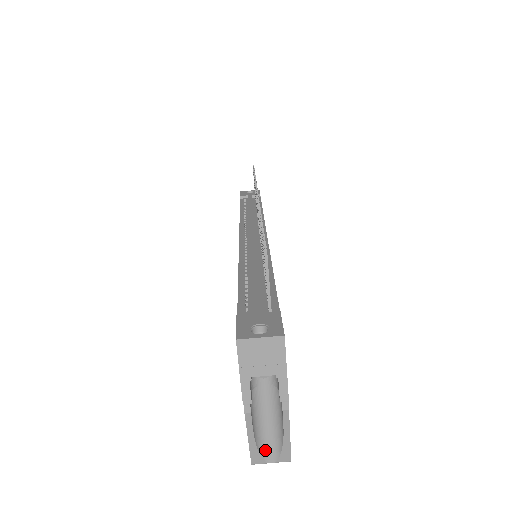
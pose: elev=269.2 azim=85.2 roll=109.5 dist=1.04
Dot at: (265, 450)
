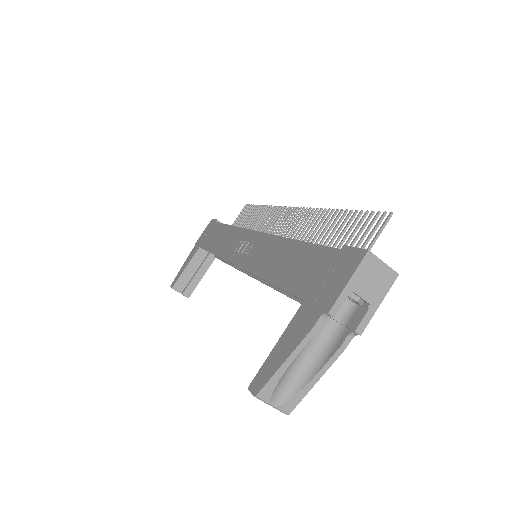
Dot at: (279, 387)
